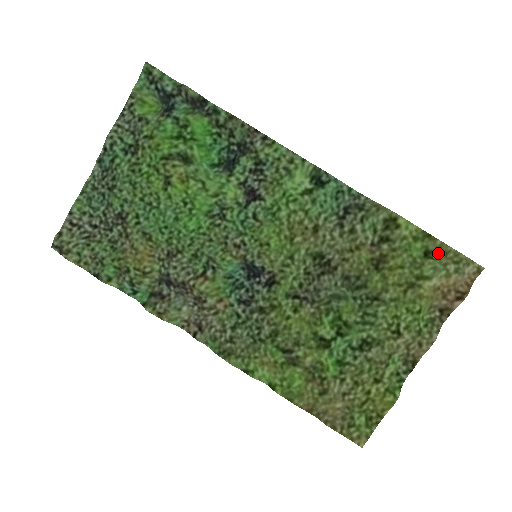
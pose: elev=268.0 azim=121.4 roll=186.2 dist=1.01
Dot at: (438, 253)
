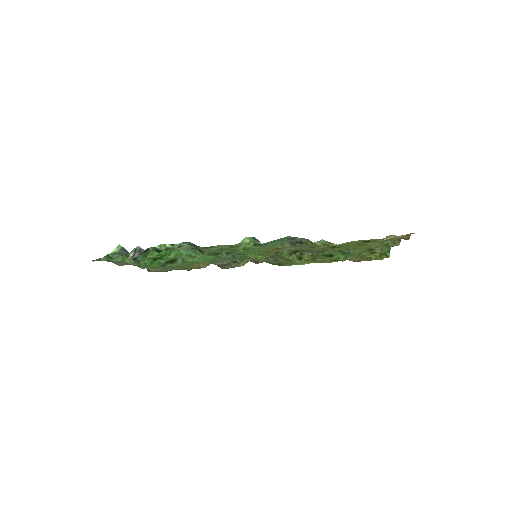
Dot at: (373, 239)
